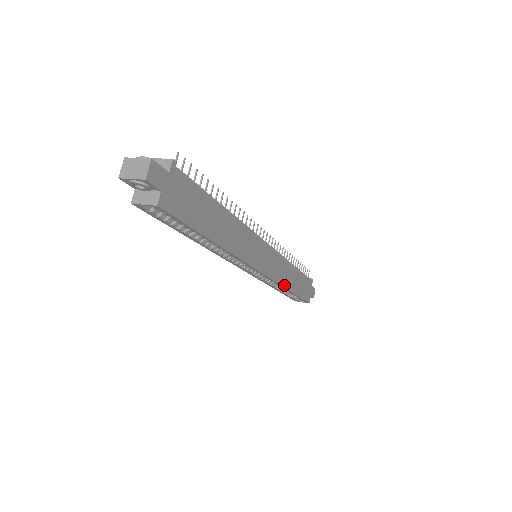
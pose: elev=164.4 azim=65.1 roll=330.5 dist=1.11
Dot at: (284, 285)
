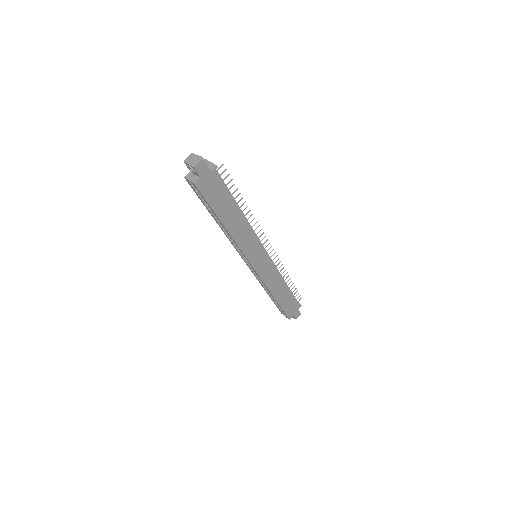
Dot at: (270, 289)
